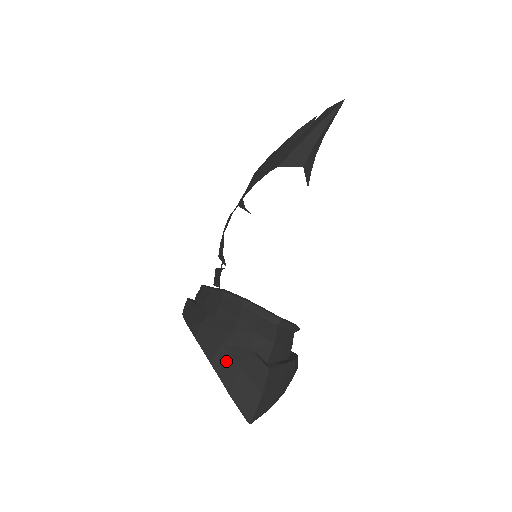
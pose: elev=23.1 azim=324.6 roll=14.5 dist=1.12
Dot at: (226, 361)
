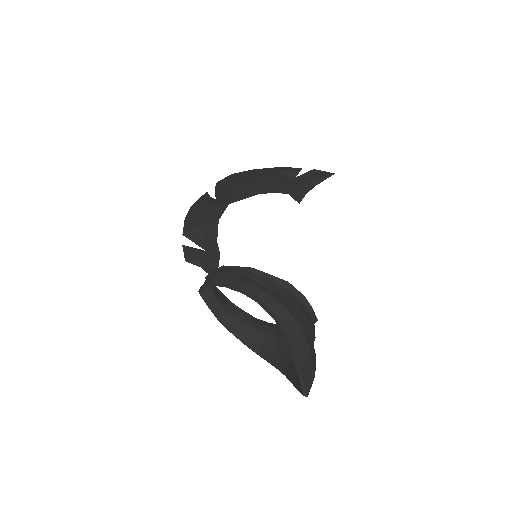
Dot at: (302, 342)
